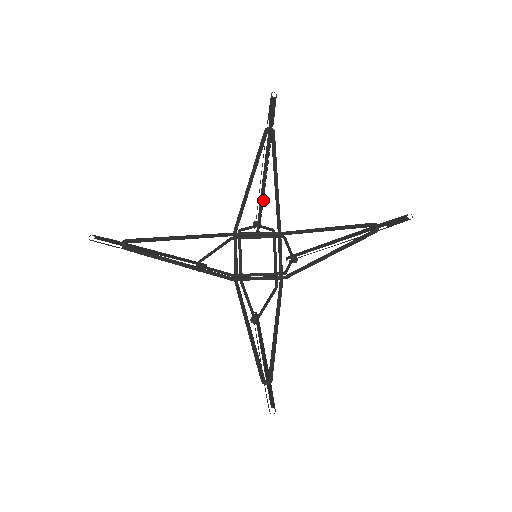
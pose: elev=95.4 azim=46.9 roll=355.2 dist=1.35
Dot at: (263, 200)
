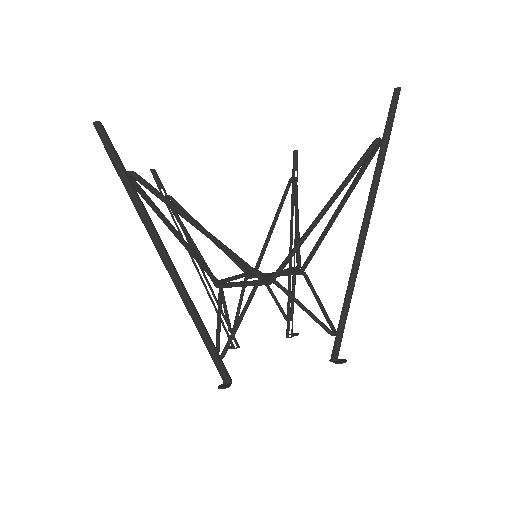
Dot at: (212, 293)
